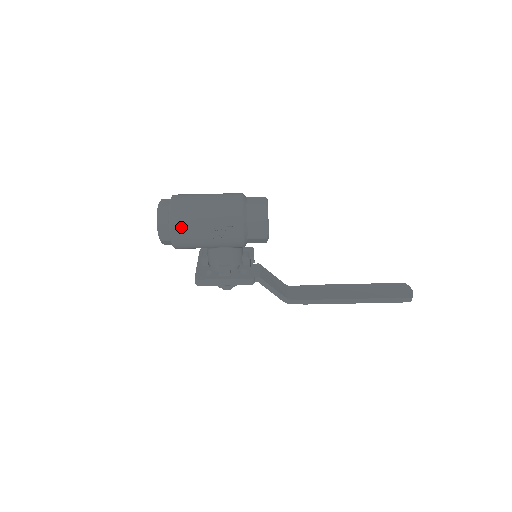
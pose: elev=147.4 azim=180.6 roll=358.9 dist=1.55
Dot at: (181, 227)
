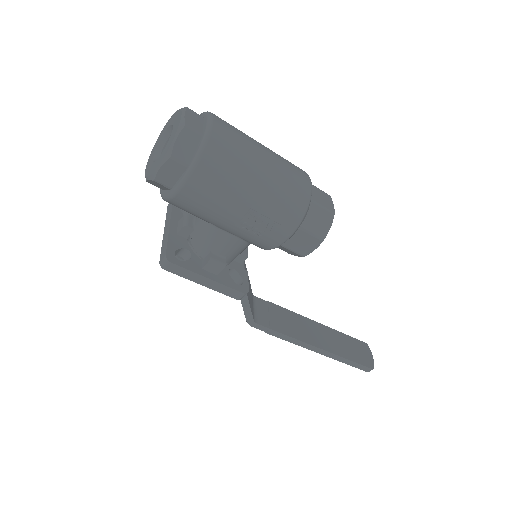
Dot at: (208, 184)
